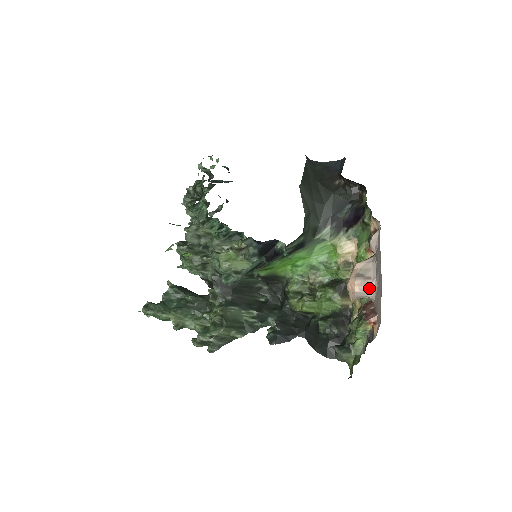
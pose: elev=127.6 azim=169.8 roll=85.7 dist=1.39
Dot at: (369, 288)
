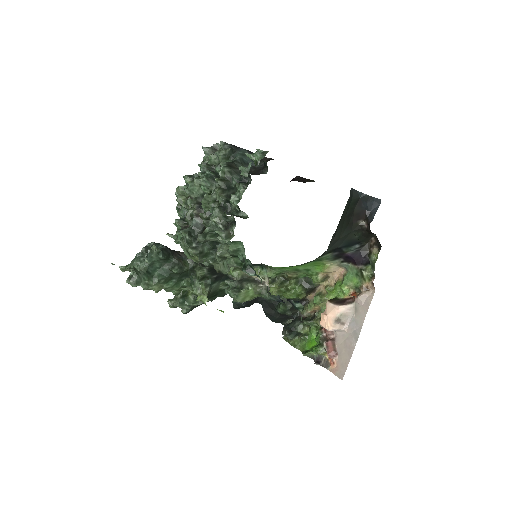
Dot at: (339, 330)
